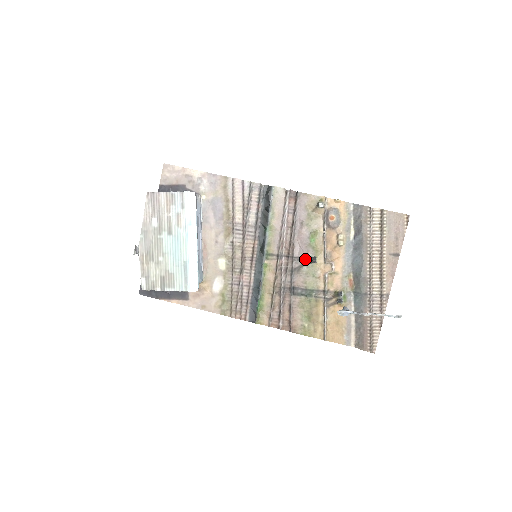
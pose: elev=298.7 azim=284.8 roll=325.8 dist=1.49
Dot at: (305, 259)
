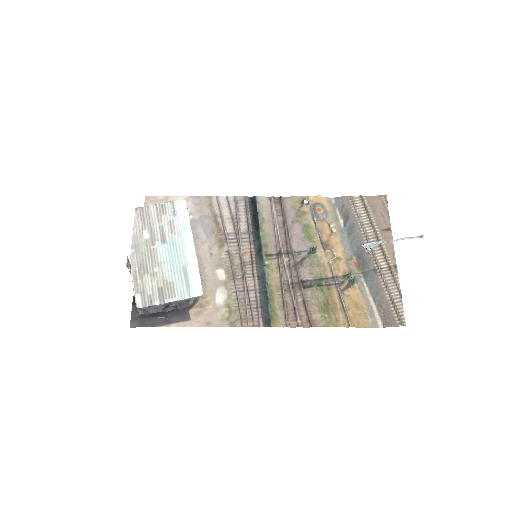
Dot at: (305, 252)
